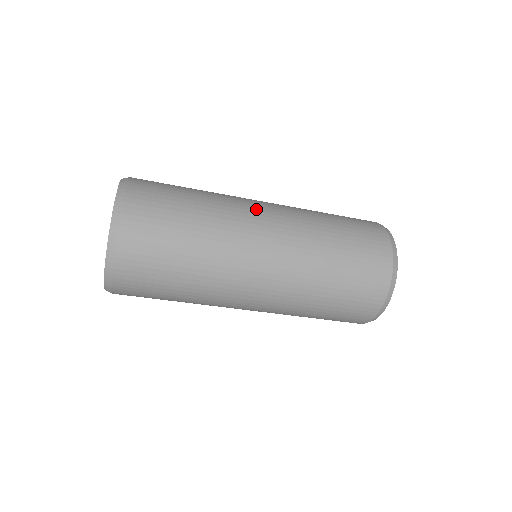
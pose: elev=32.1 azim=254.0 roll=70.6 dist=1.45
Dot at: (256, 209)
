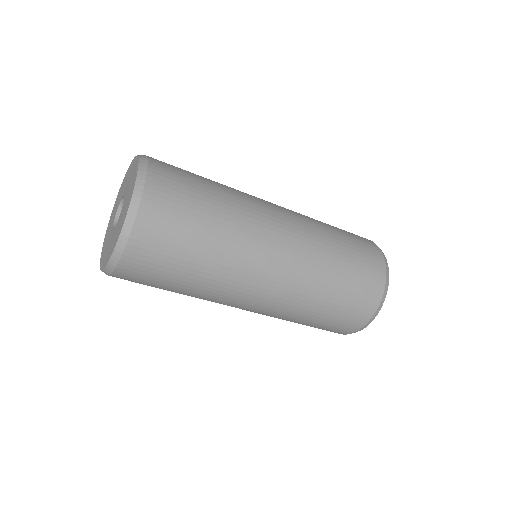
Dot at: (272, 222)
